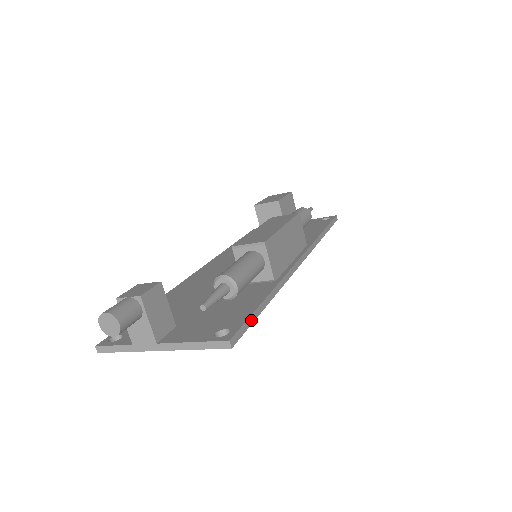
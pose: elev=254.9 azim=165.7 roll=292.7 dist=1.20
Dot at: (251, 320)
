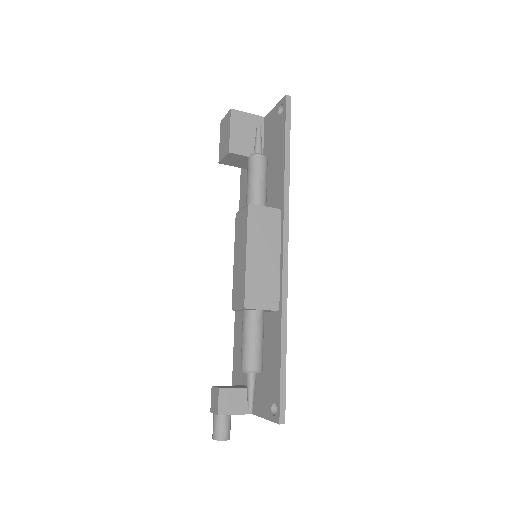
Dot at: (283, 383)
